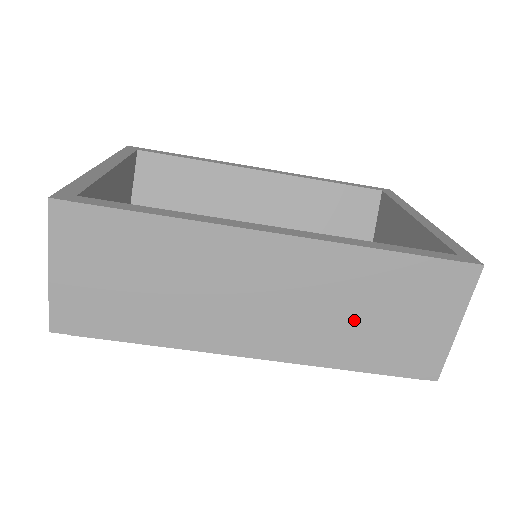
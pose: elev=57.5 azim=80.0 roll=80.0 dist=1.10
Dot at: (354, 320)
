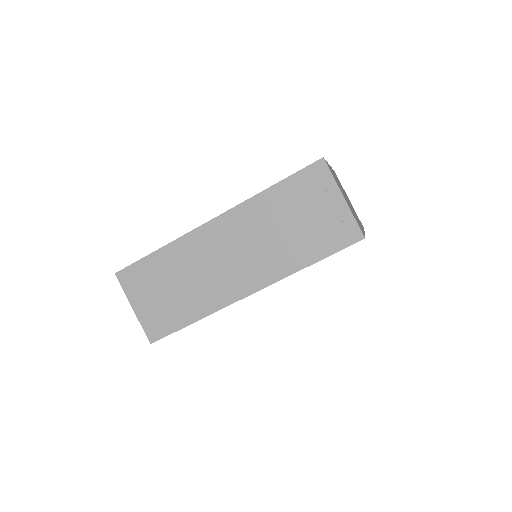
Dot at: (284, 236)
